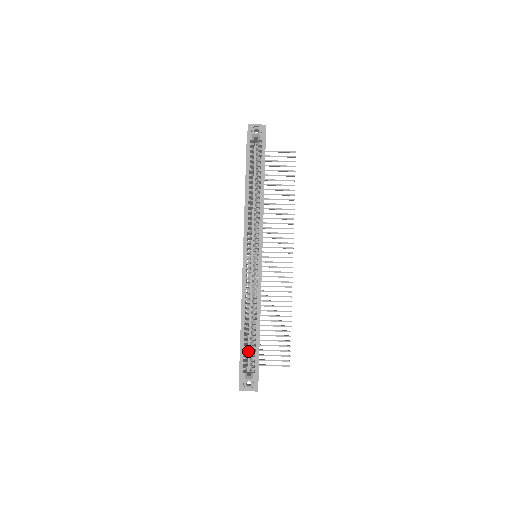
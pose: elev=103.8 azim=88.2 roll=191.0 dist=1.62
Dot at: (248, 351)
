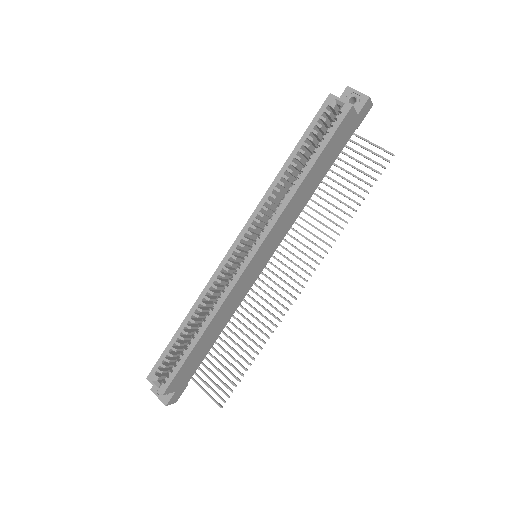
Dot at: occluded
